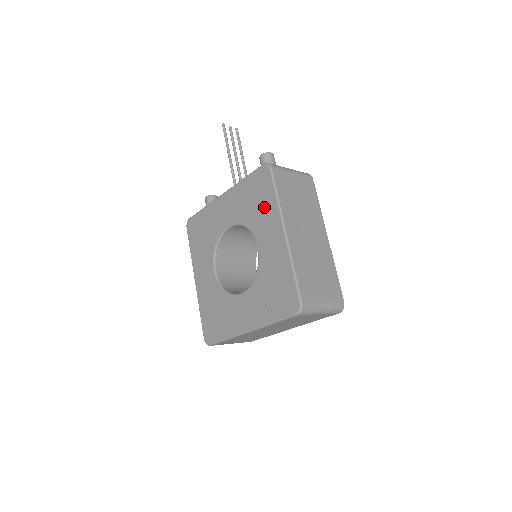
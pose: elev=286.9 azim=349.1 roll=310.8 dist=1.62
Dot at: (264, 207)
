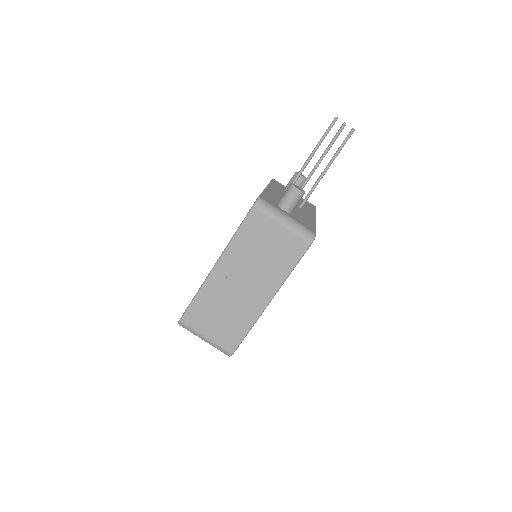
Dot at: occluded
